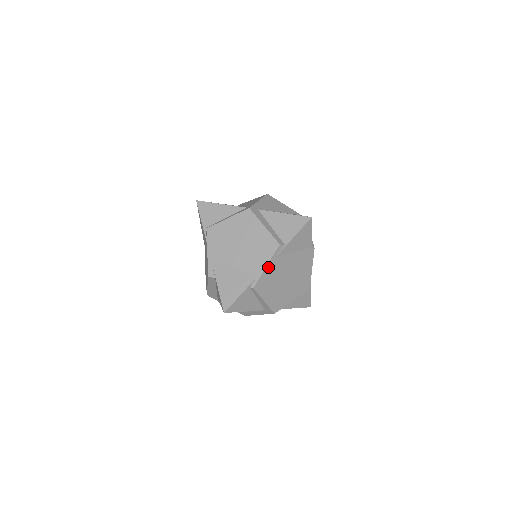
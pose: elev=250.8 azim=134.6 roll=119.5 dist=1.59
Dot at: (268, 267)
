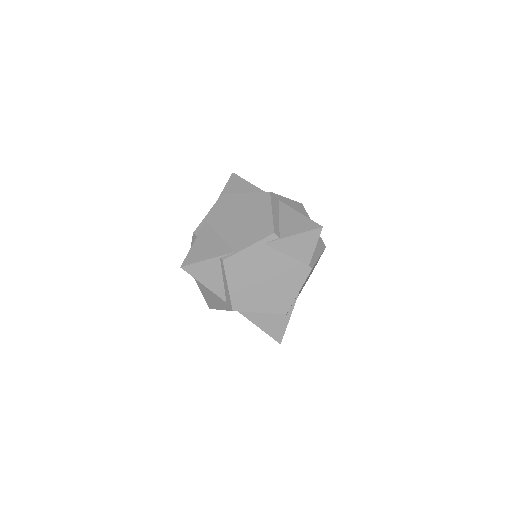
Dot at: (250, 249)
